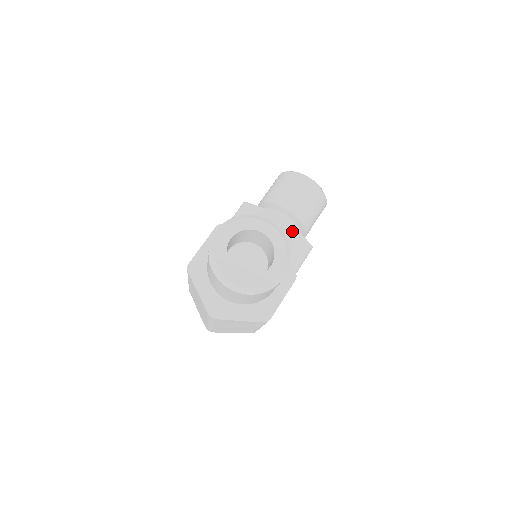
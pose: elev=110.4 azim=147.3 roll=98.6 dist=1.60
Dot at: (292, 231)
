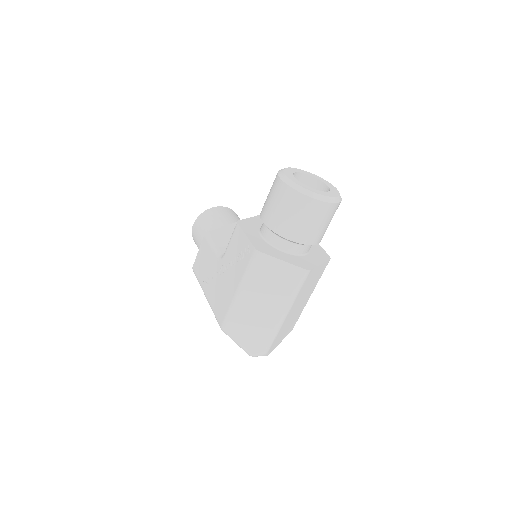
Dot at: occluded
